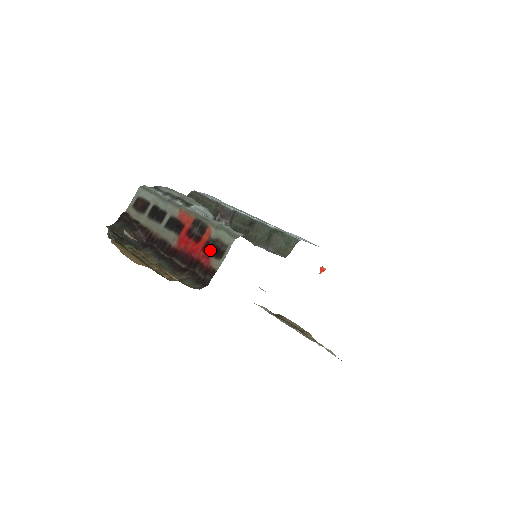
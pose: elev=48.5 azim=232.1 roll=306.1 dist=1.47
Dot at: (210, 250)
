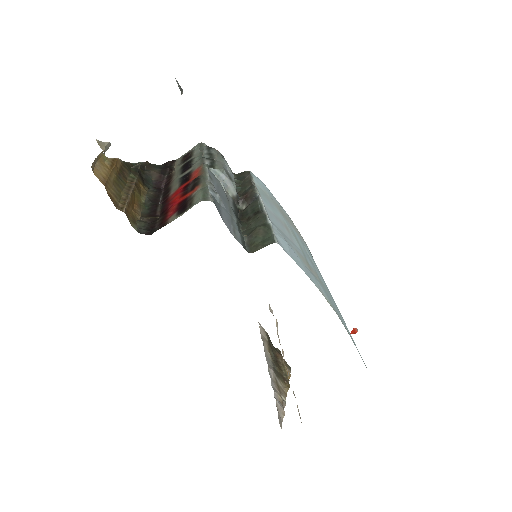
Dot at: (182, 206)
